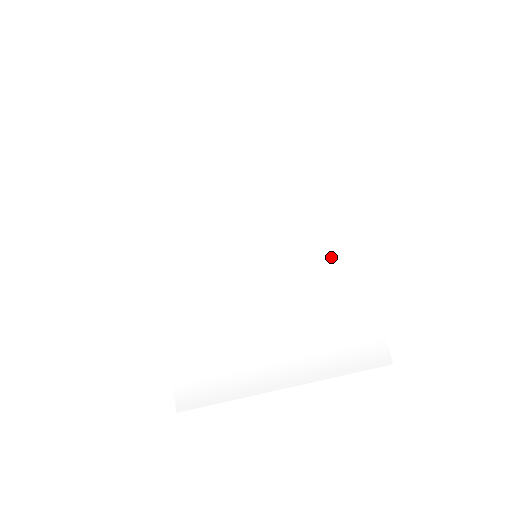
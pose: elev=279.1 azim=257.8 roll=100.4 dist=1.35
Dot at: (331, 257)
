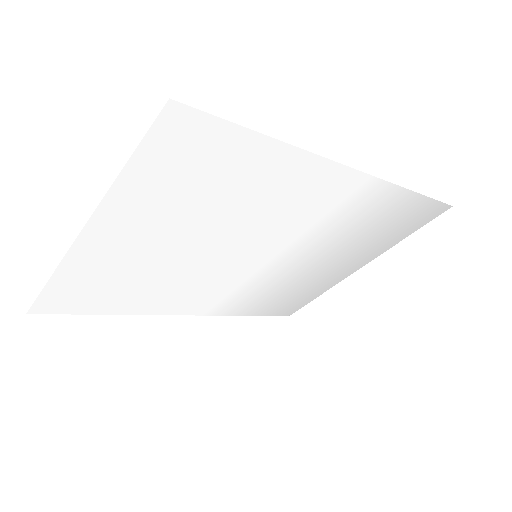
Dot at: (341, 203)
